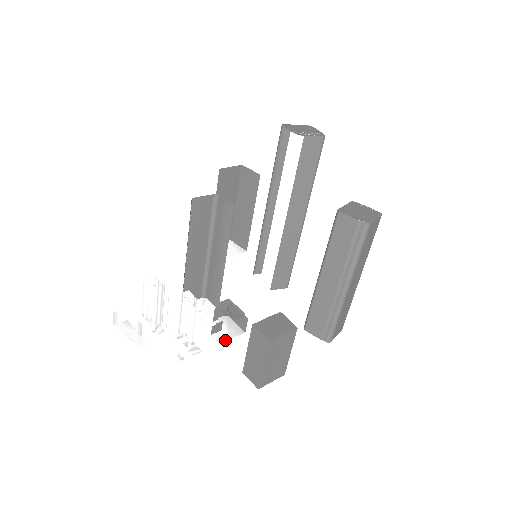
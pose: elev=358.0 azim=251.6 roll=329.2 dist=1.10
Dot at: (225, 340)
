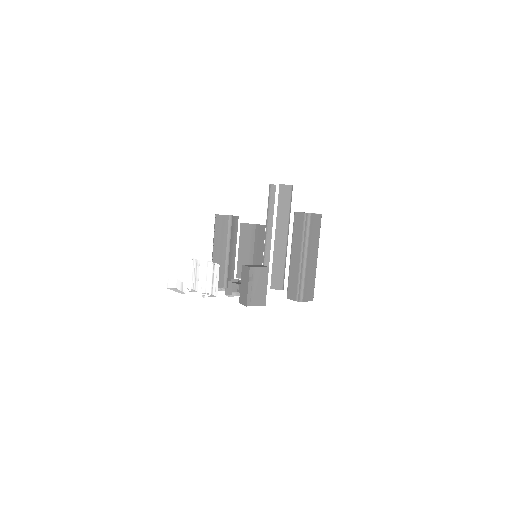
Dot at: (233, 296)
